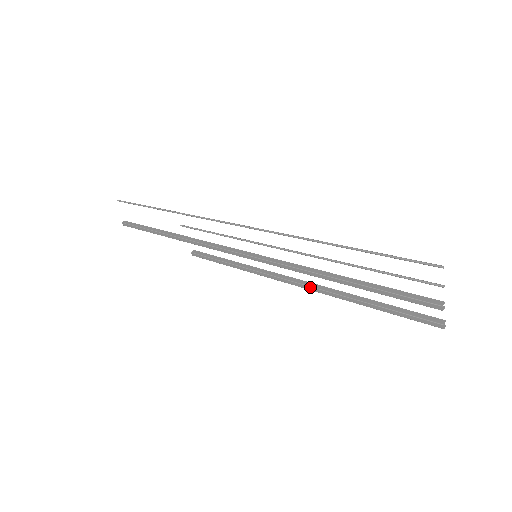
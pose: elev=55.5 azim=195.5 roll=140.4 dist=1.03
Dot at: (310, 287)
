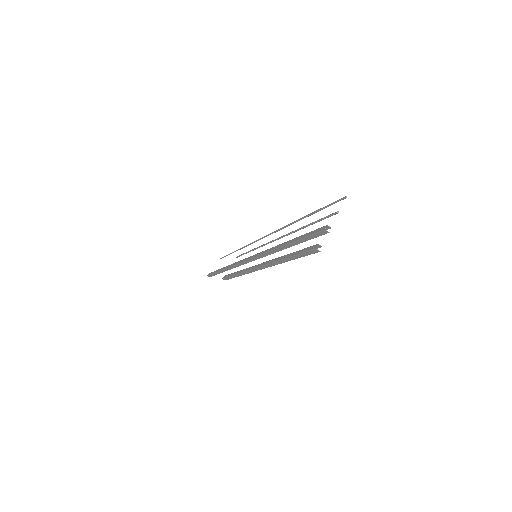
Dot at: (266, 262)
